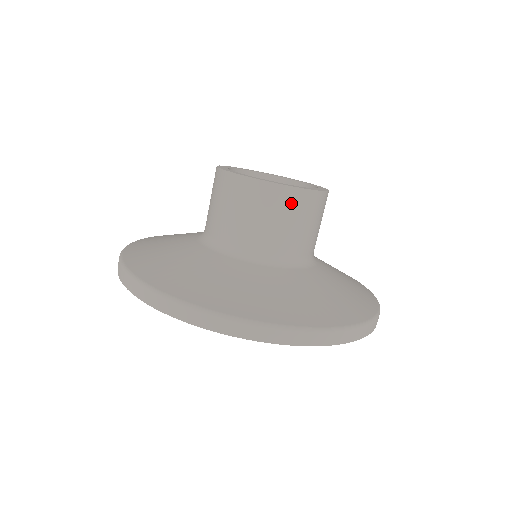
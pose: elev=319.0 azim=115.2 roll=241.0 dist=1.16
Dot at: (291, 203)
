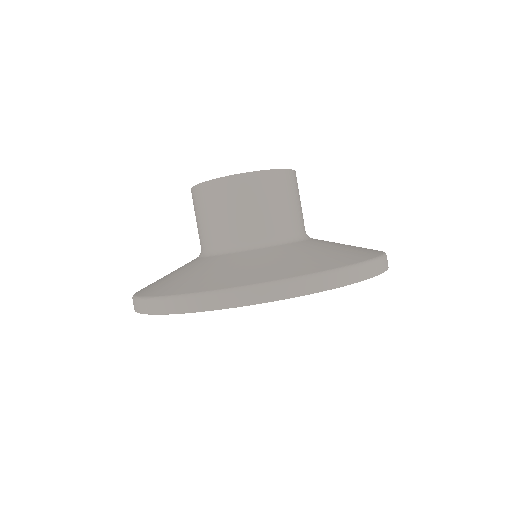
Dot at: (282, 184)
